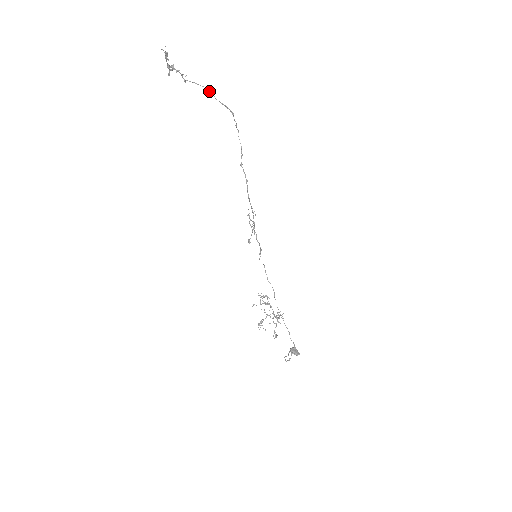
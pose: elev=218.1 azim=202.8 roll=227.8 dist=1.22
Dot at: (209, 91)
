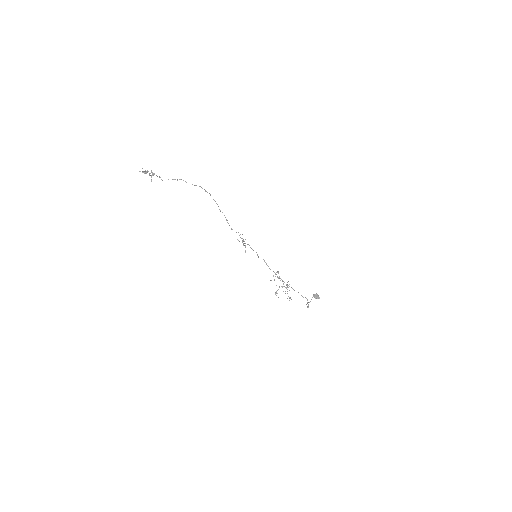
Dot at: (179, 179)
